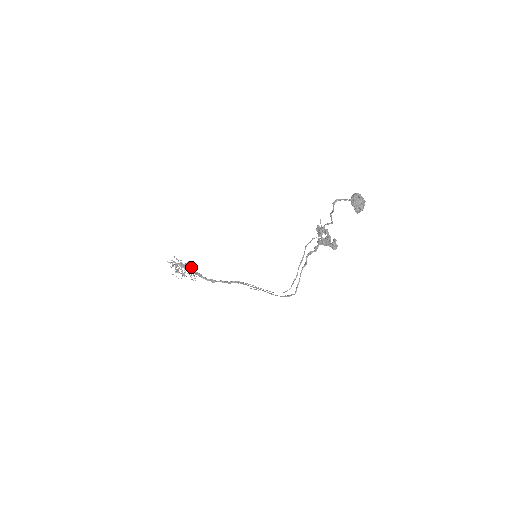
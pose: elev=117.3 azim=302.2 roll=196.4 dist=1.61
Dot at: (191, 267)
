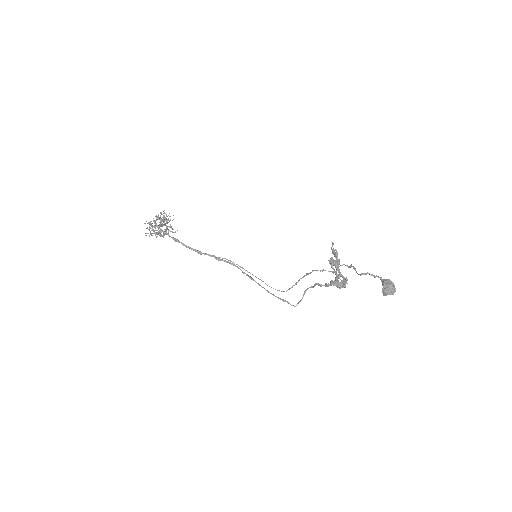
Dot at: occluded
